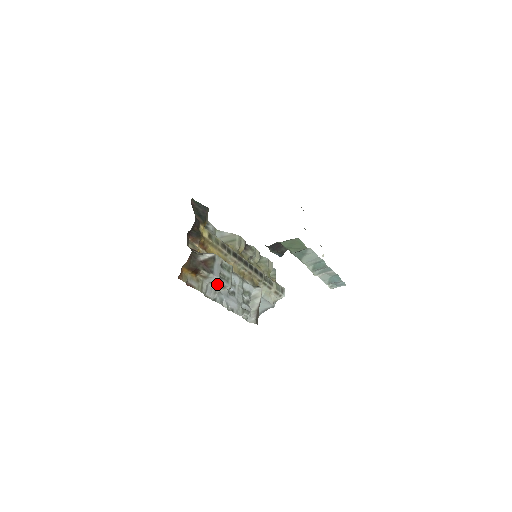
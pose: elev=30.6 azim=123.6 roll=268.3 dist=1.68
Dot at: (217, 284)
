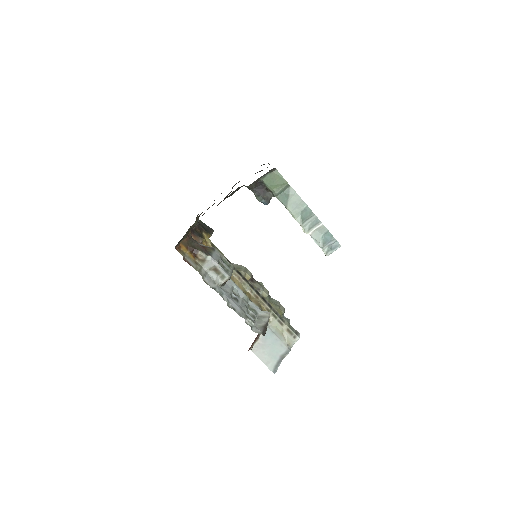
Dot at: (216, 273)
